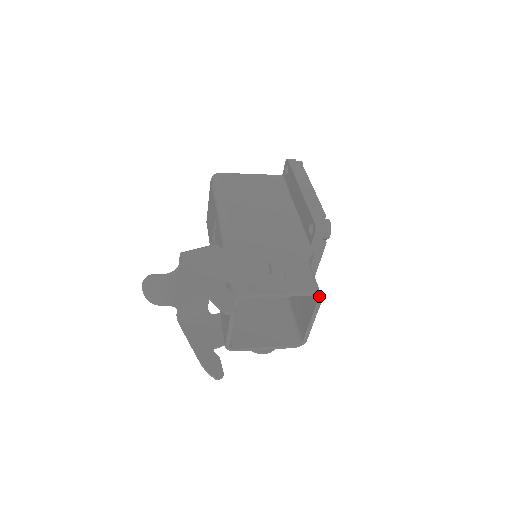
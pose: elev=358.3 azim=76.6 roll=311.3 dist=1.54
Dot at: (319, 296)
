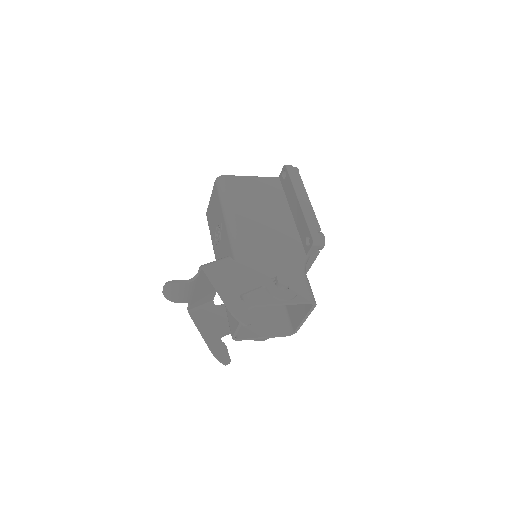
Dot at: (314, 303)
